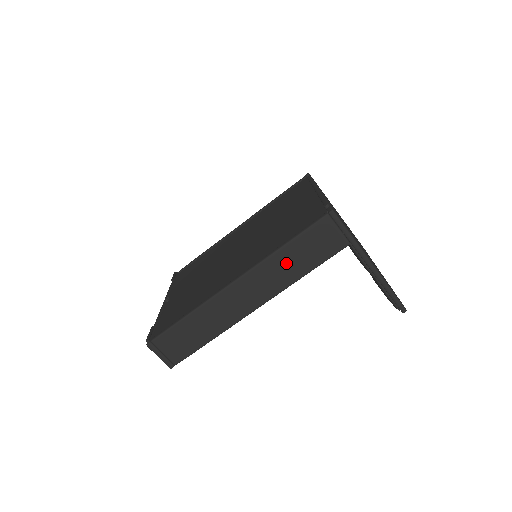
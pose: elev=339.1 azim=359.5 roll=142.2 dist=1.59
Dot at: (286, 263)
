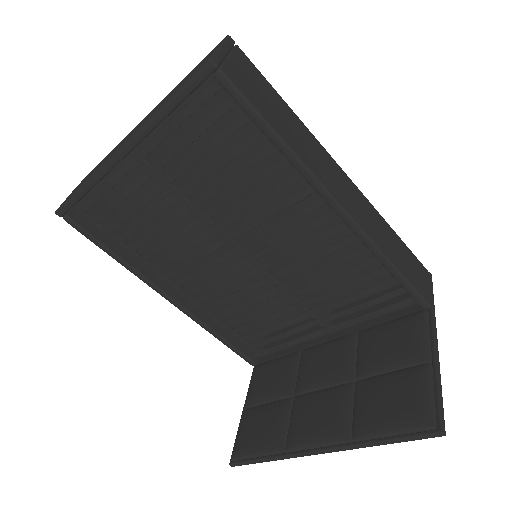
Dot at: (387, 236)
